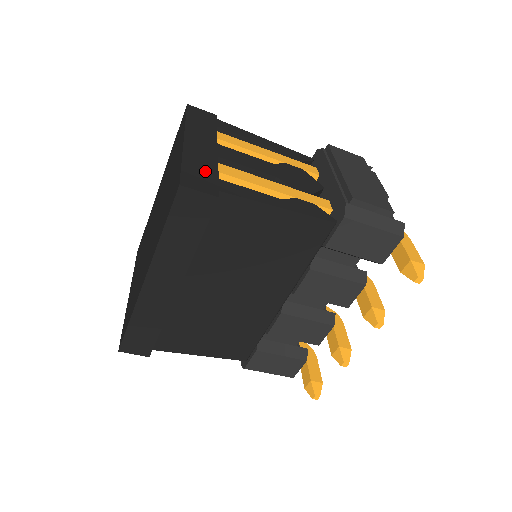
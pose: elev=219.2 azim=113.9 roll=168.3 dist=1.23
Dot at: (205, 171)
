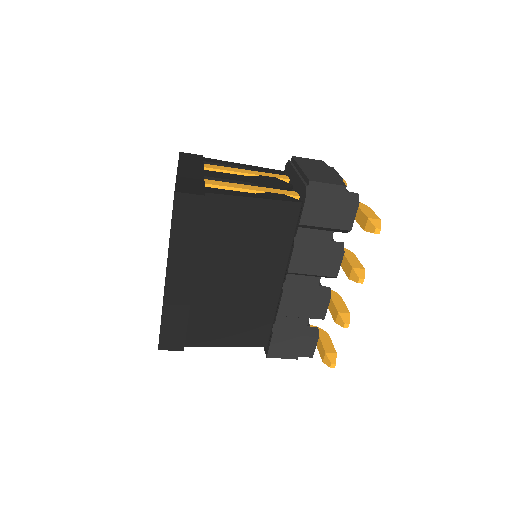
Dot at: (194, 184)
